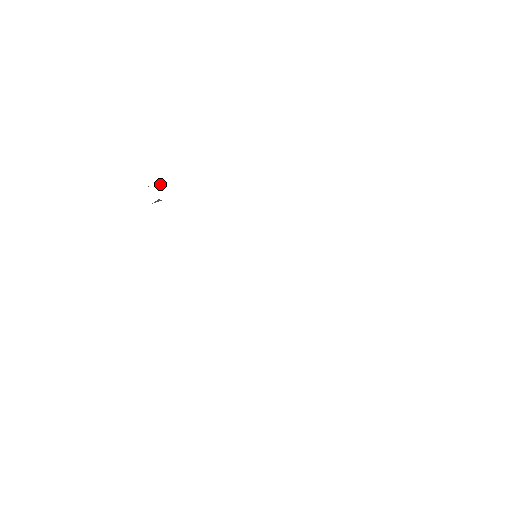
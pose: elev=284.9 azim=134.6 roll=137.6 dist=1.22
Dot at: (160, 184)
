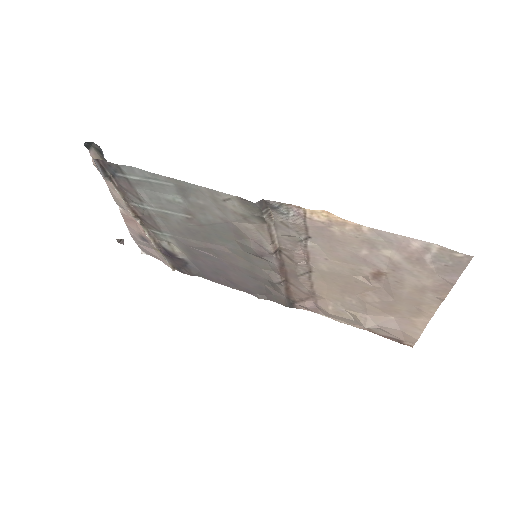
Dot at: (131, 215)
